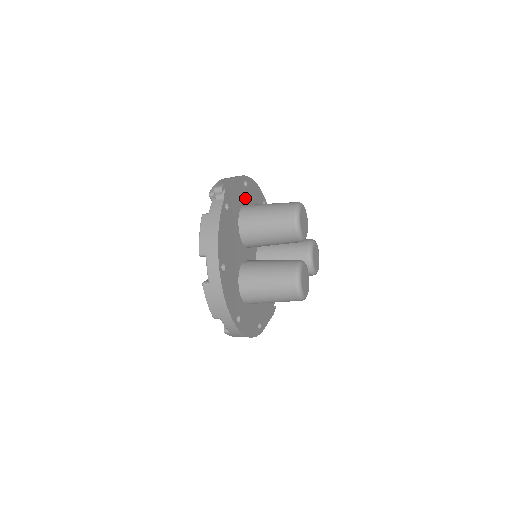
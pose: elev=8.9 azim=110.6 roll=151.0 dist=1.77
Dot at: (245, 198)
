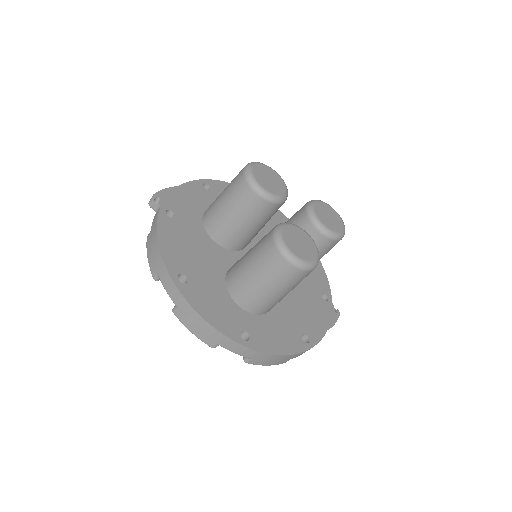
Dot at: (211, 201)
